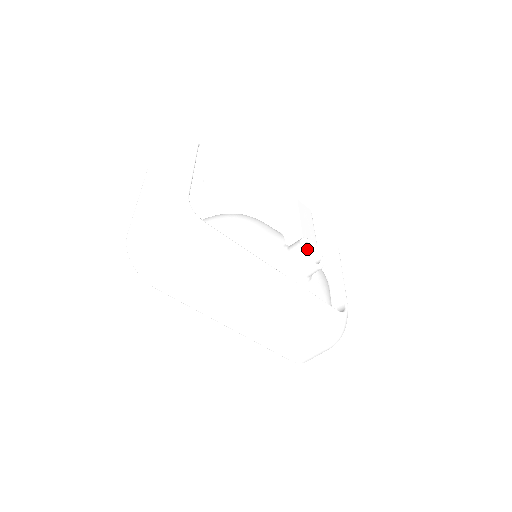
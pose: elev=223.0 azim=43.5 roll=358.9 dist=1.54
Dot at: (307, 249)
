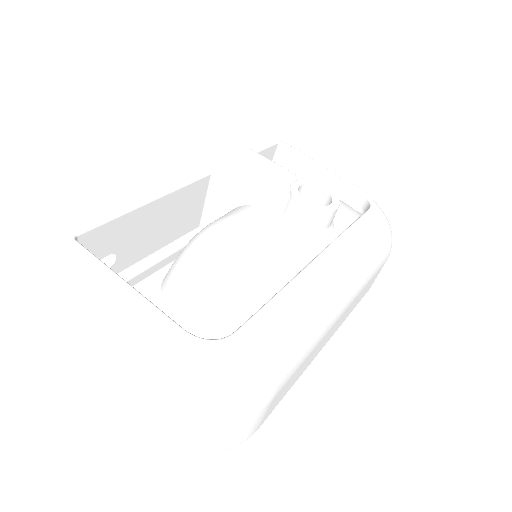
Dot at: occluded
